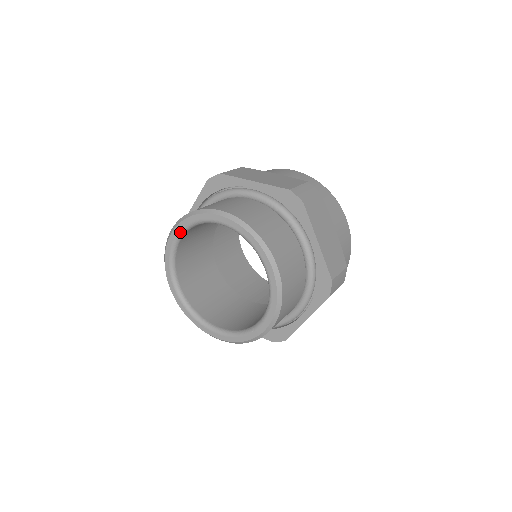
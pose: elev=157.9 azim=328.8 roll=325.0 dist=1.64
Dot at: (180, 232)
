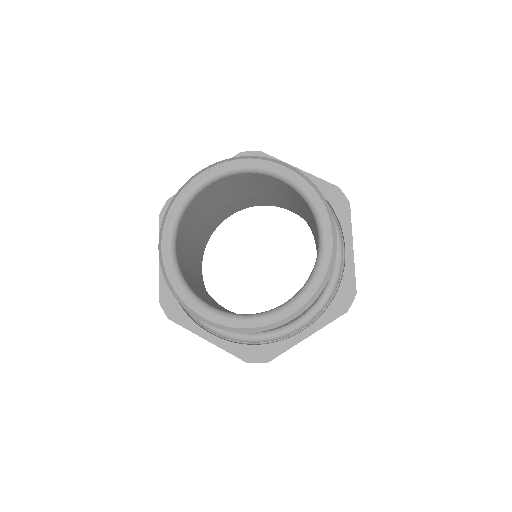
Dot at: (216, 174)
